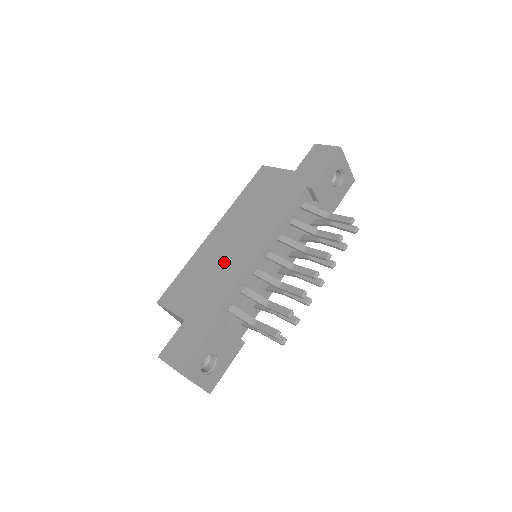
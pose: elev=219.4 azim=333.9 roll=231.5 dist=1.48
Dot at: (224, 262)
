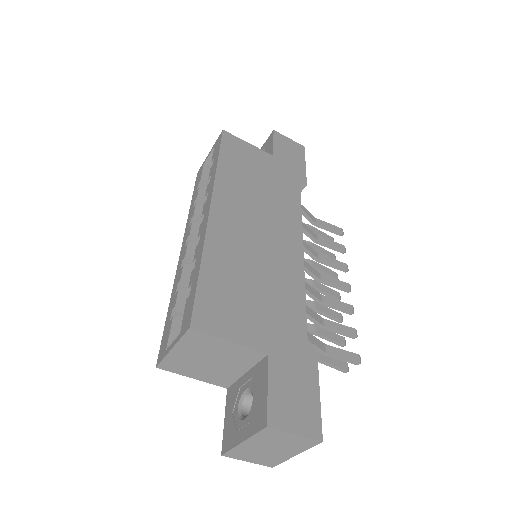
Dot at: (266, 262)
